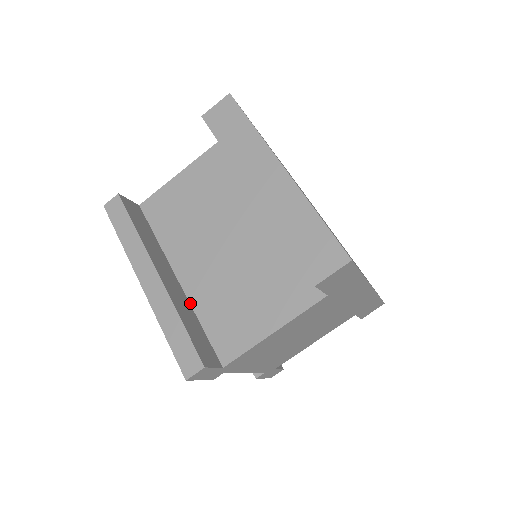
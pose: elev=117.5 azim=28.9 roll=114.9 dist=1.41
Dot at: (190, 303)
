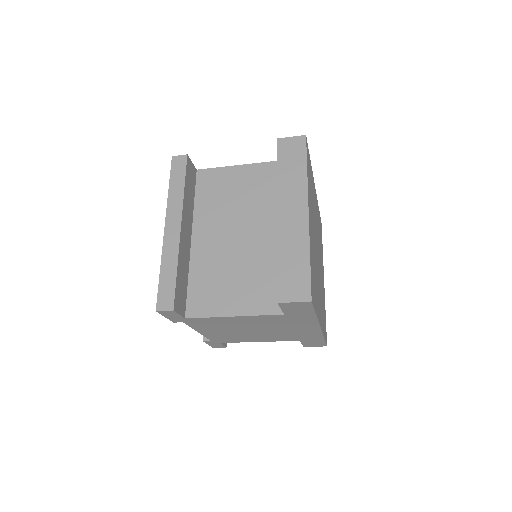
Dot at: (190, 261)
